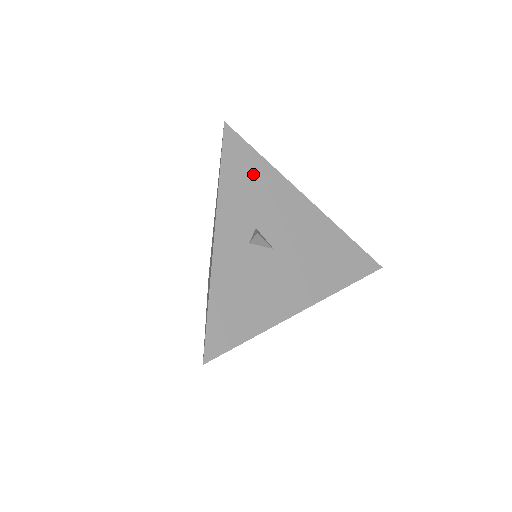
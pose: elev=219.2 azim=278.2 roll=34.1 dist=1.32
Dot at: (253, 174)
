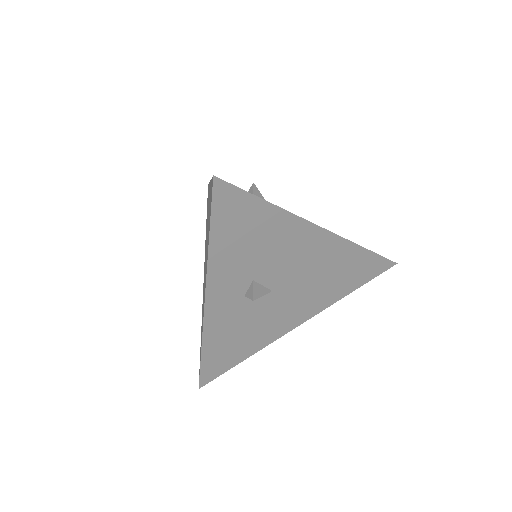
Dot at: (253, 227)
